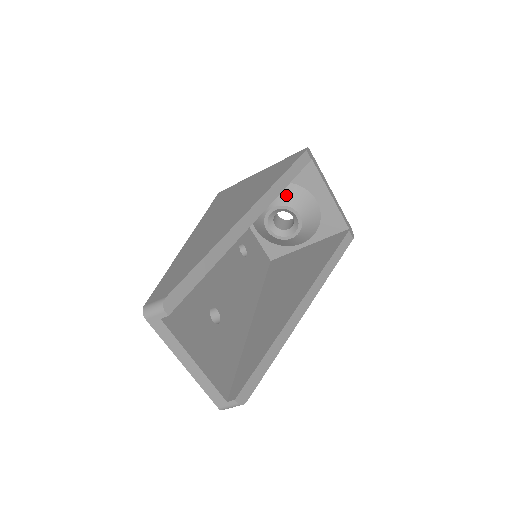
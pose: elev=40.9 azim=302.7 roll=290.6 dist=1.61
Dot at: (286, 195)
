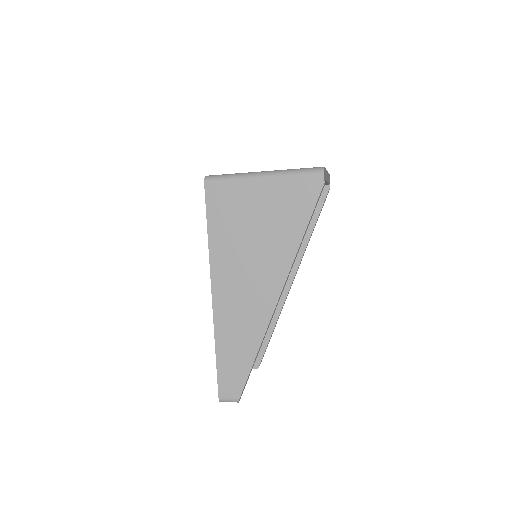
Dot at: occluded
